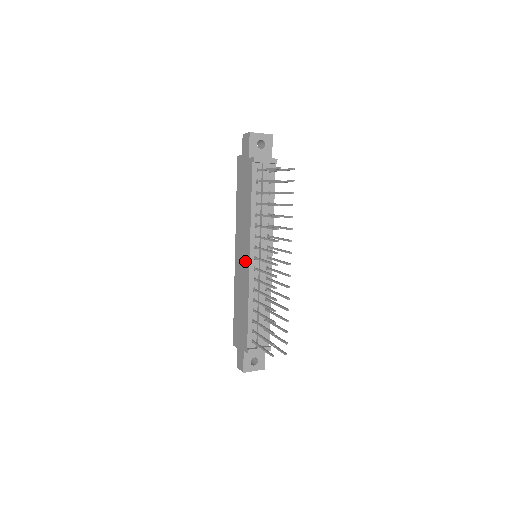
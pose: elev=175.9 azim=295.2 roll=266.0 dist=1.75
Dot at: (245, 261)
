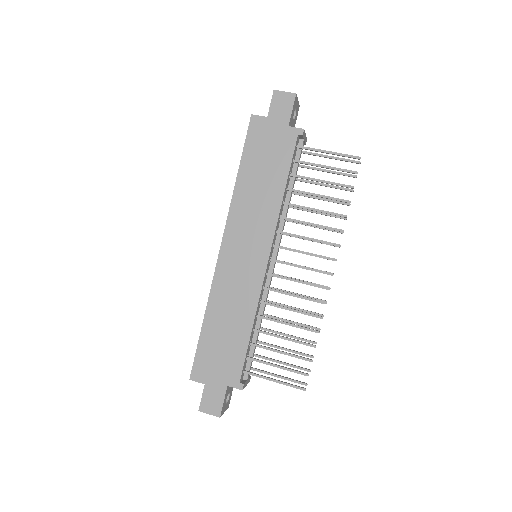
Dot at: (254, 262)
